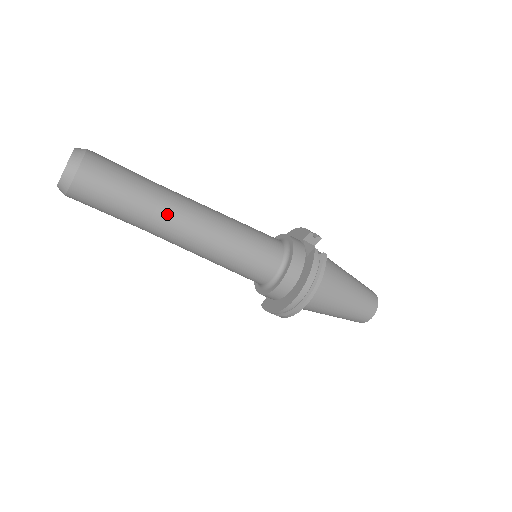
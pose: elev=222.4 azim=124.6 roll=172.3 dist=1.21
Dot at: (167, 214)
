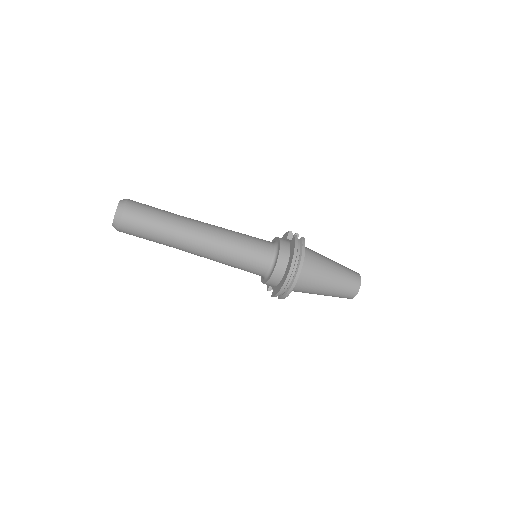
Dot at: (186, 227)
